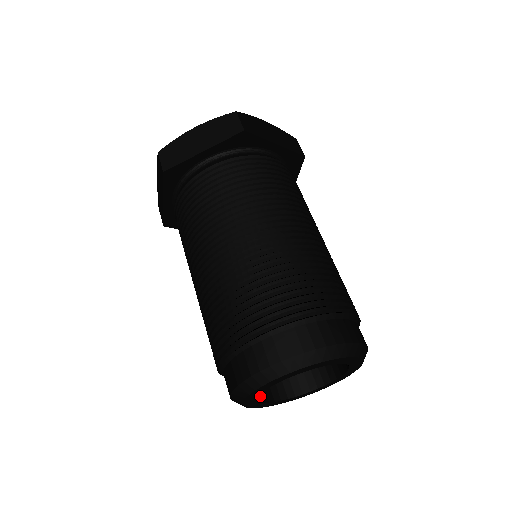
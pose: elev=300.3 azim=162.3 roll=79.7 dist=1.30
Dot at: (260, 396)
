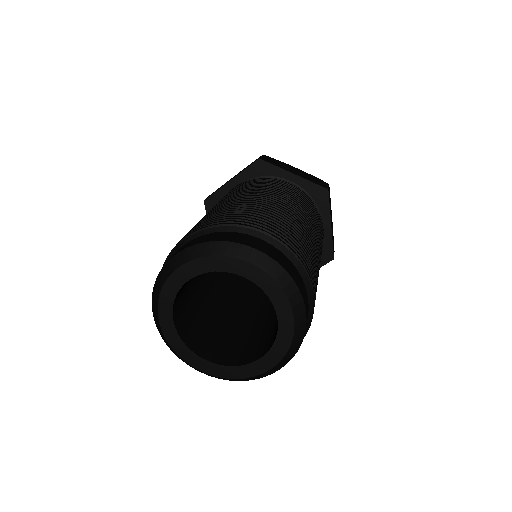
Dot at: (193, 346)
